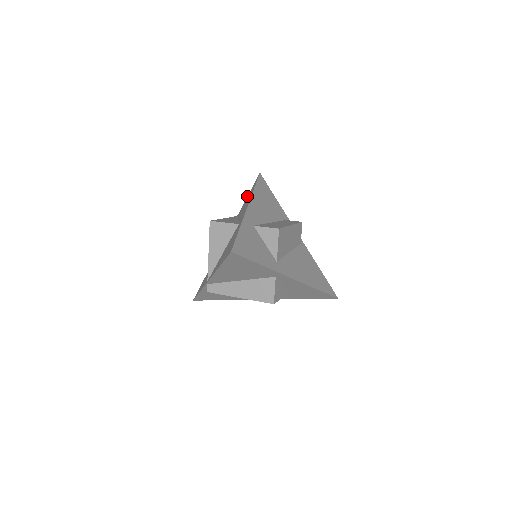
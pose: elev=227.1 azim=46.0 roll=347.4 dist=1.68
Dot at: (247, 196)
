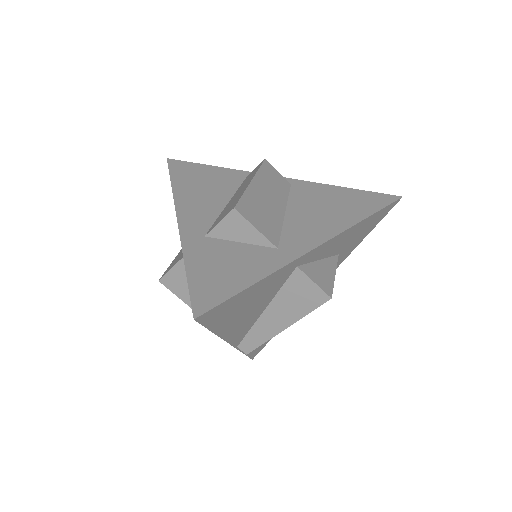
Dot at: occluded
